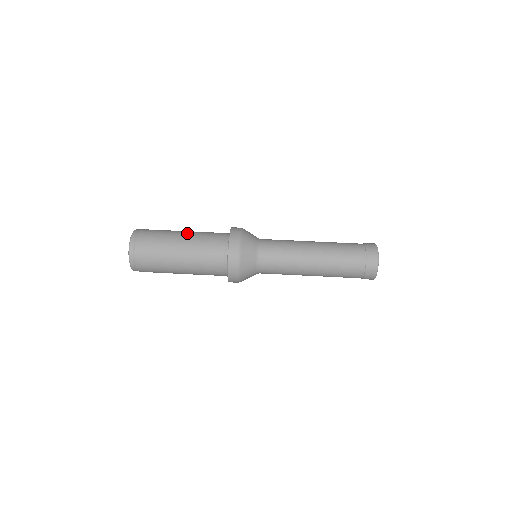
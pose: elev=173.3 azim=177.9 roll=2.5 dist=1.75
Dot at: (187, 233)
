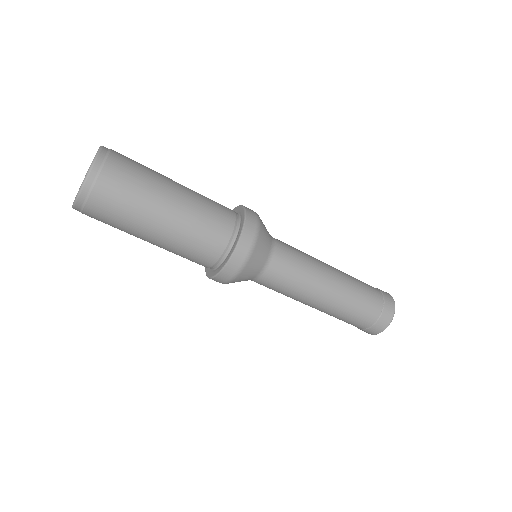
Dot at: (183, 189)
